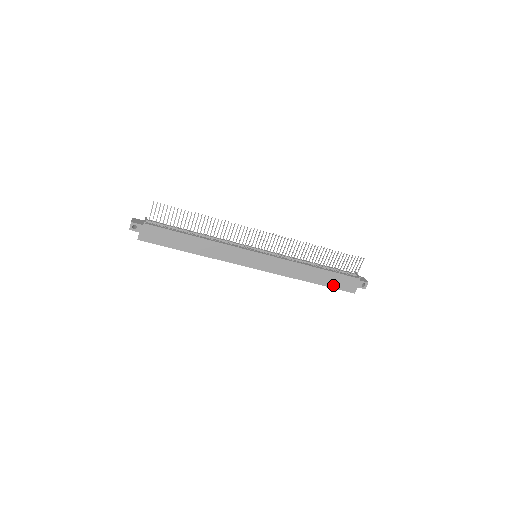
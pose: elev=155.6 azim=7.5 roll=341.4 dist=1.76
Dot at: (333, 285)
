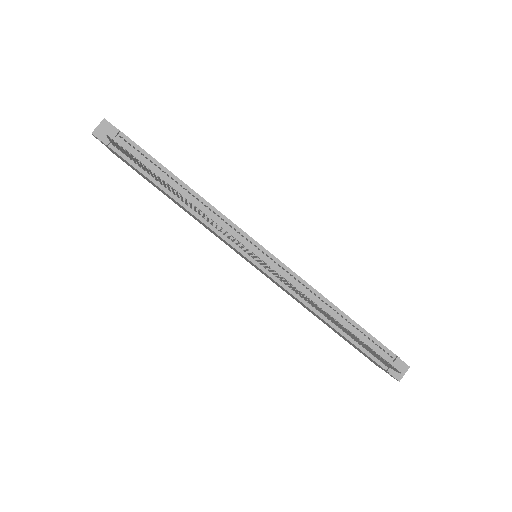
Dot at: (351, 344)
